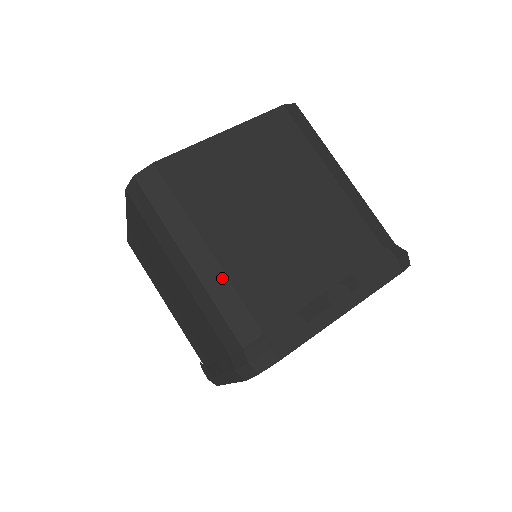
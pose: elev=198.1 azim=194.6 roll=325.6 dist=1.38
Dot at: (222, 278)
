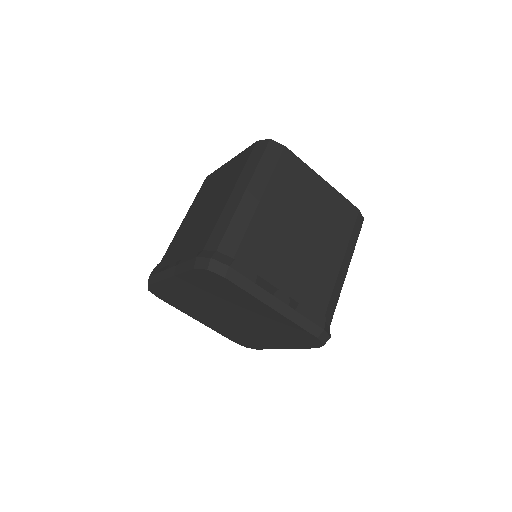
Dot at: (249, 216)
